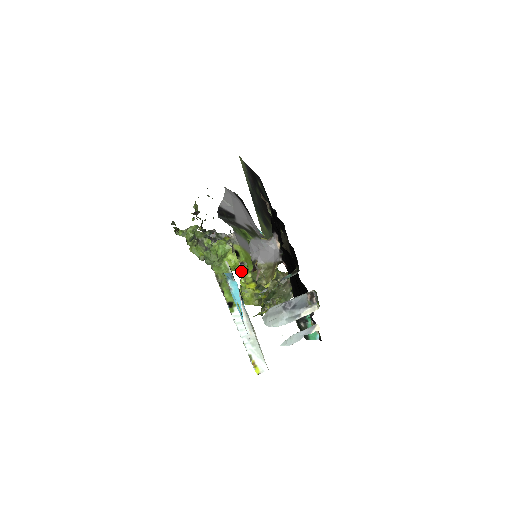
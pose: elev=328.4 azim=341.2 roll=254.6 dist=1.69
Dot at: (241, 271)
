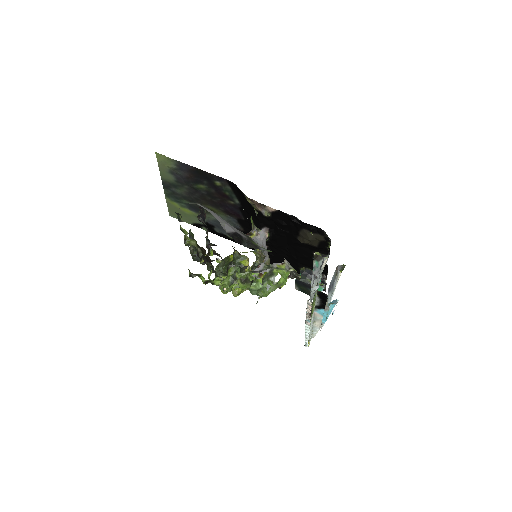
Dot at: occluded
